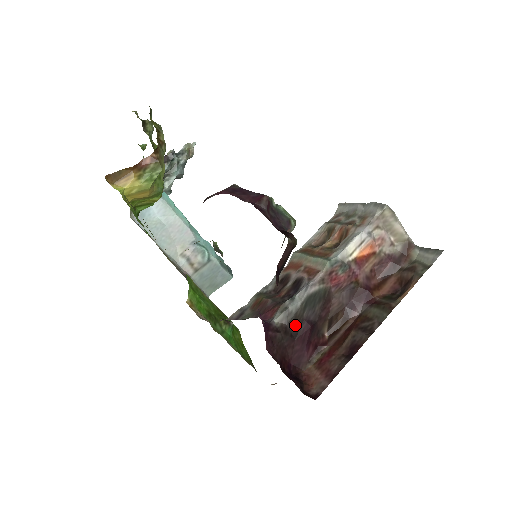
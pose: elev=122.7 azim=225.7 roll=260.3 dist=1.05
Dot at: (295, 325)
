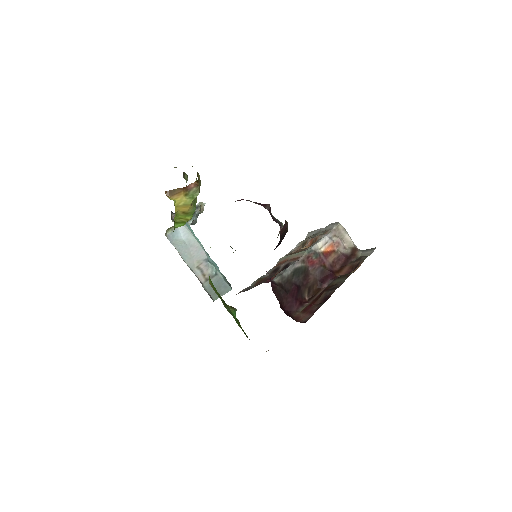
Dot at: (287, 285)
